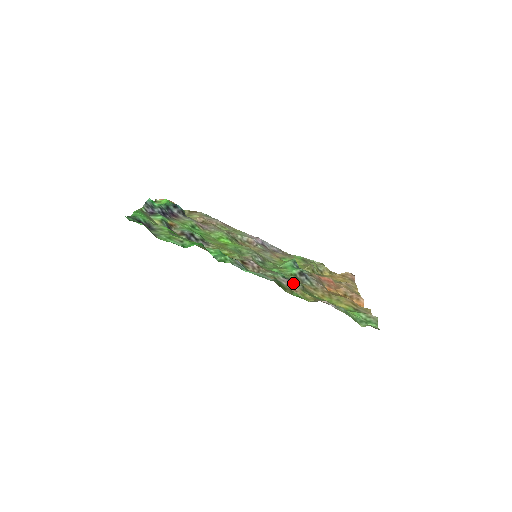
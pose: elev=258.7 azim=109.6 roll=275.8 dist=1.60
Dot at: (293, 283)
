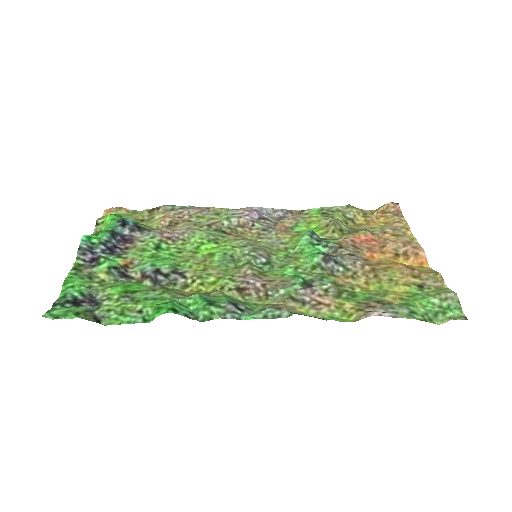
Dot at: (320, 290)
